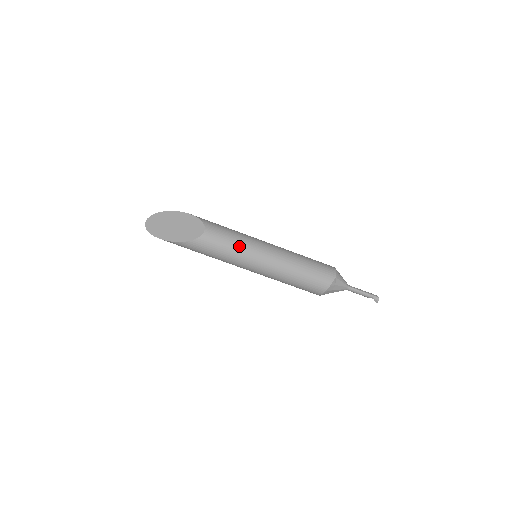
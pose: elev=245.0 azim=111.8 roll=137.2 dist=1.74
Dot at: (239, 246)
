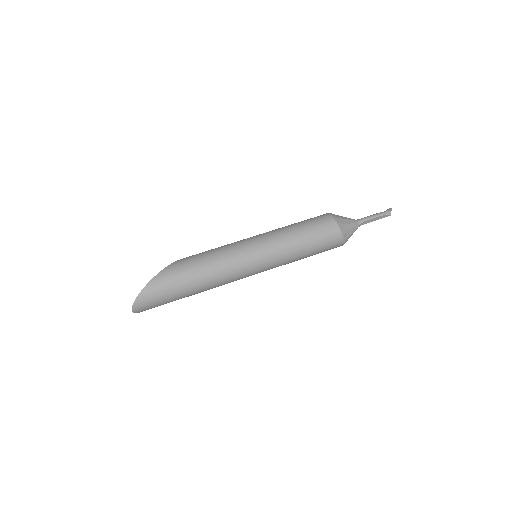
Dot at: occluded
